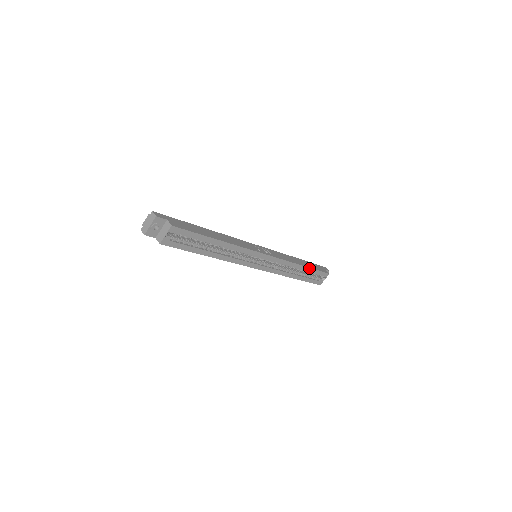
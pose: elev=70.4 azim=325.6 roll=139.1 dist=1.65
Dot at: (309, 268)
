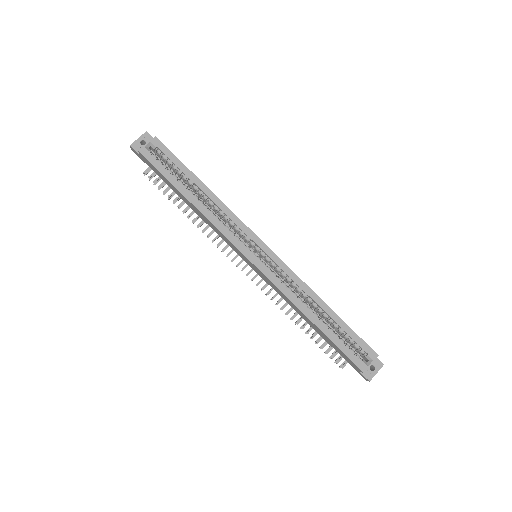
Dot at: (337, 316)
